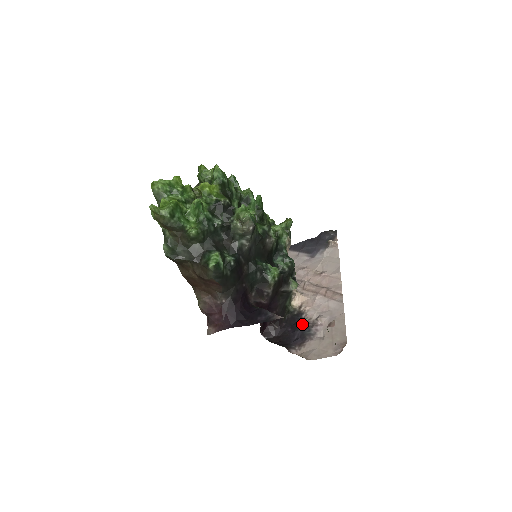
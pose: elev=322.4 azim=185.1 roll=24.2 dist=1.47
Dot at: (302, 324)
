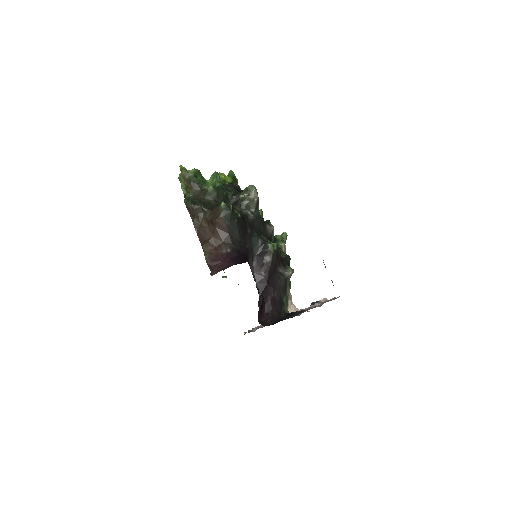
Dot at: occluded
